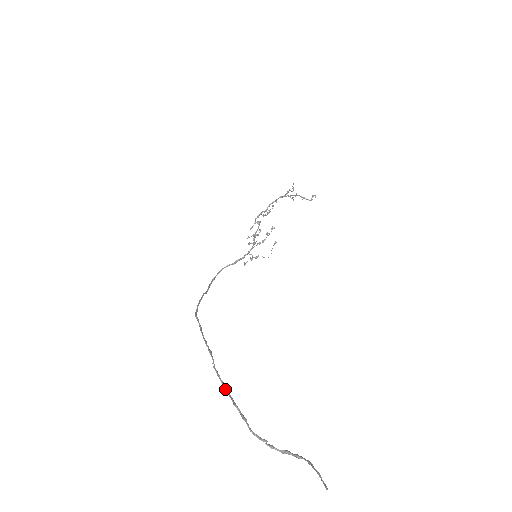
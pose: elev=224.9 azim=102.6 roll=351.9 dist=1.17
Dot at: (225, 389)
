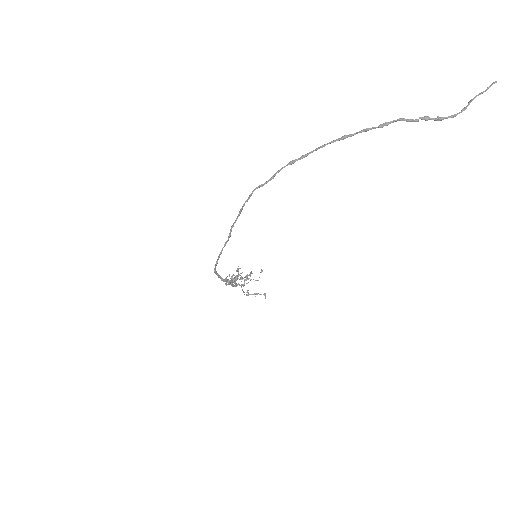
Dot at: occluded
